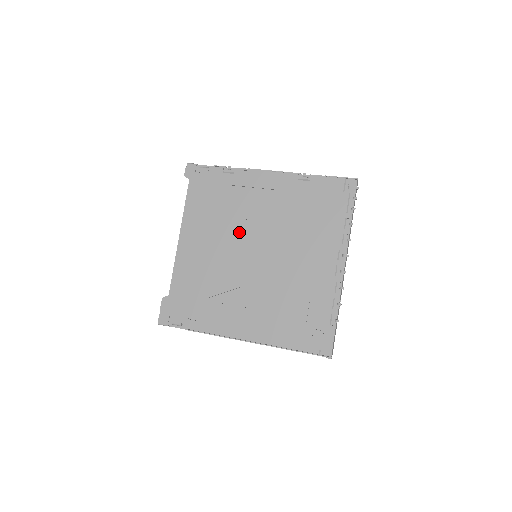
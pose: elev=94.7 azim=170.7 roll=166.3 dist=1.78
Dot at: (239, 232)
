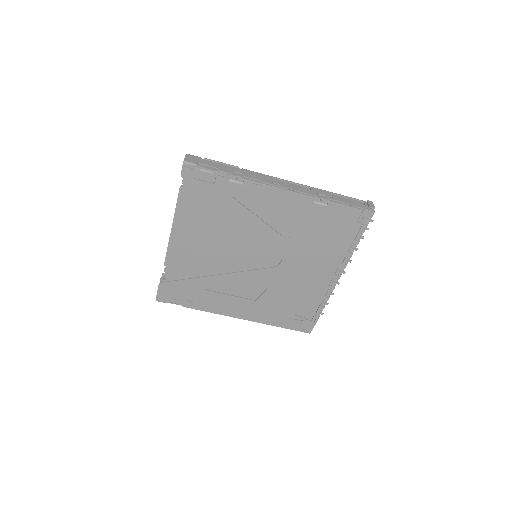
Dot at: (242, 240)
